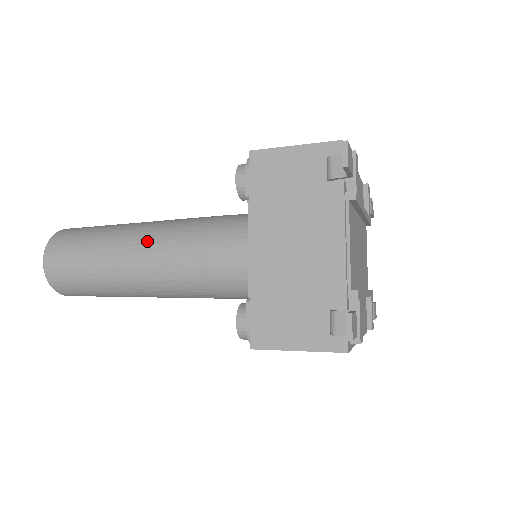
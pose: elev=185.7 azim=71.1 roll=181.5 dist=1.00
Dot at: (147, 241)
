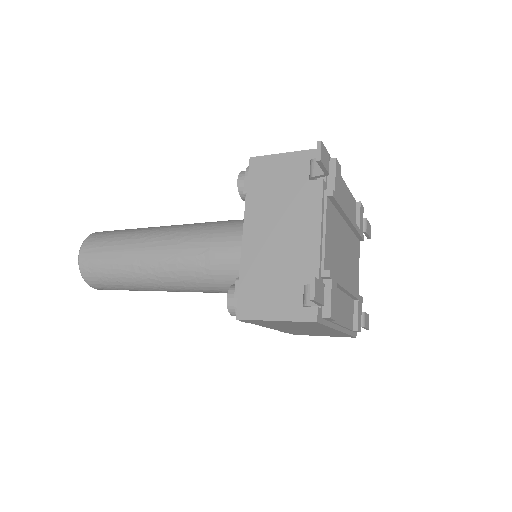
Dot at: (164, 237)
